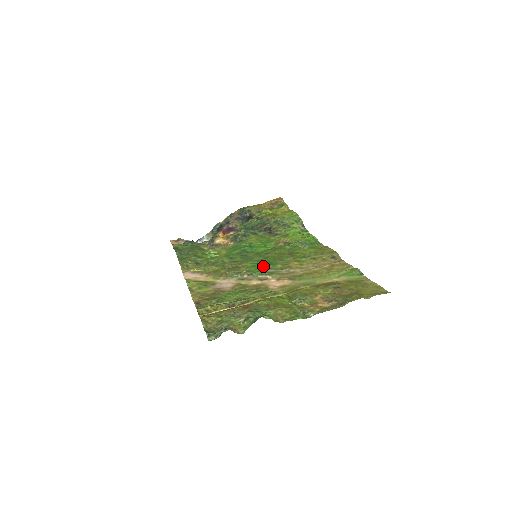
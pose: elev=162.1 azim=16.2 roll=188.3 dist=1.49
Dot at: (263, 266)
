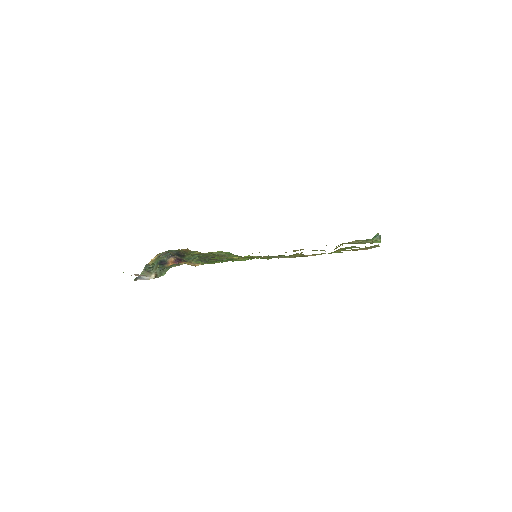
Dot at: occluded
